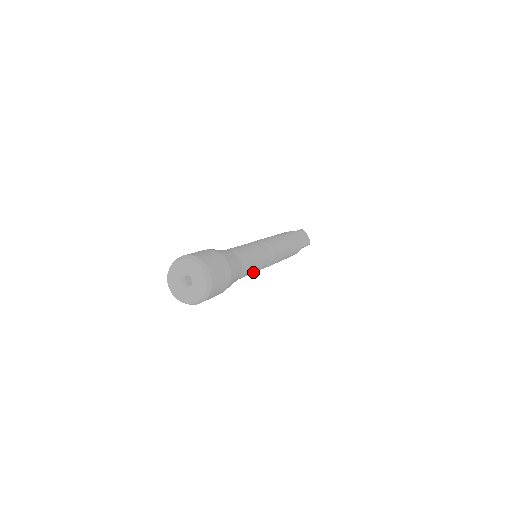
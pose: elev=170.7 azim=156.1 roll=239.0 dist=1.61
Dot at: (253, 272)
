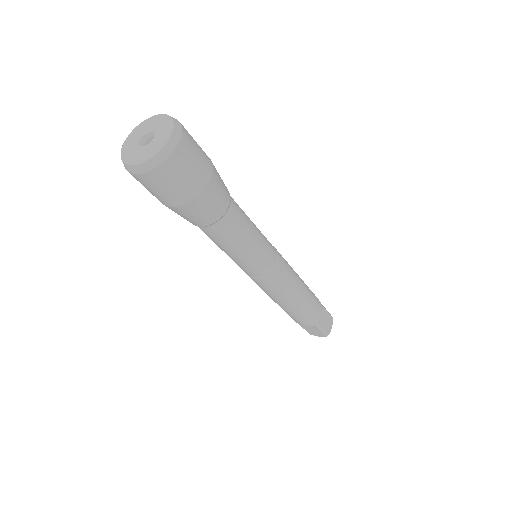
Dot at: (235, 256)
